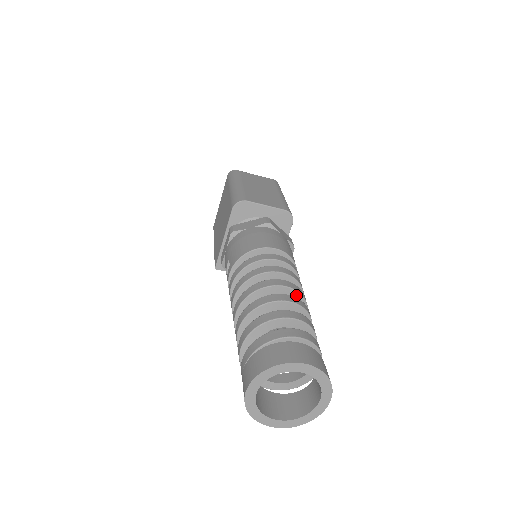
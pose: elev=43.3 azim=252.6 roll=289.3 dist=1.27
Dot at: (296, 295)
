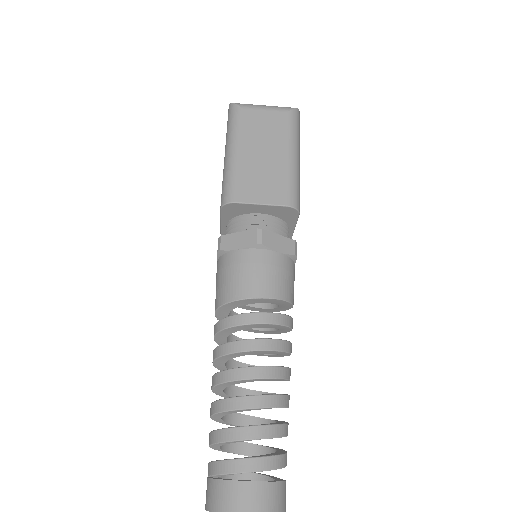
Dot at: (271, 379)
